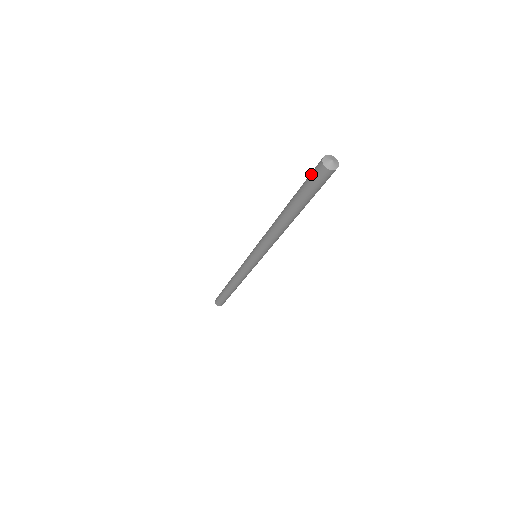
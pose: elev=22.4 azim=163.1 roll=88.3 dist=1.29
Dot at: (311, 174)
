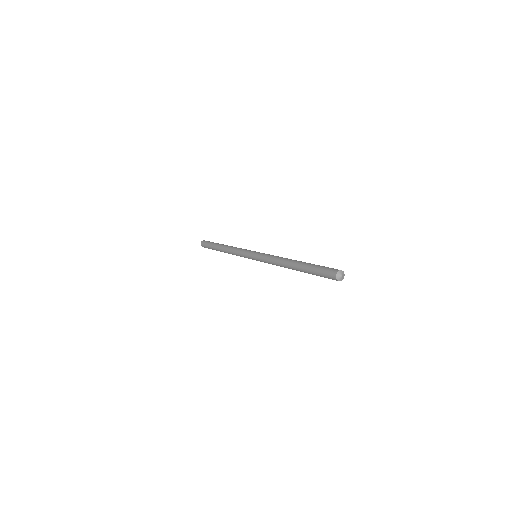
Dot at: (326, 269)
